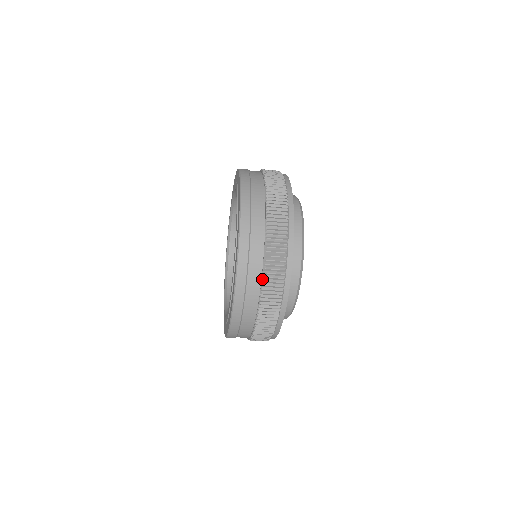
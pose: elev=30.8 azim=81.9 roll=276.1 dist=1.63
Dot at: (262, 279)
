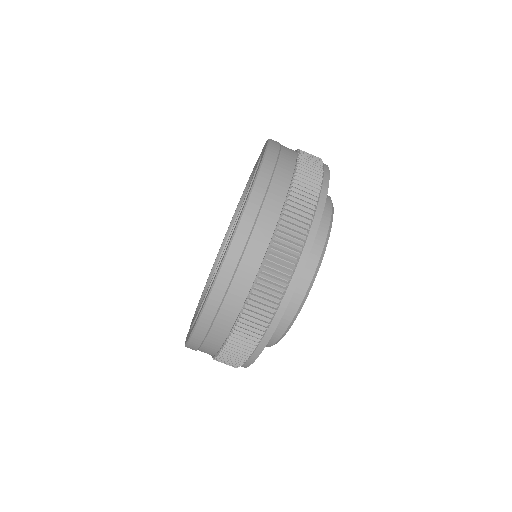
Dot at: (254, 284)
